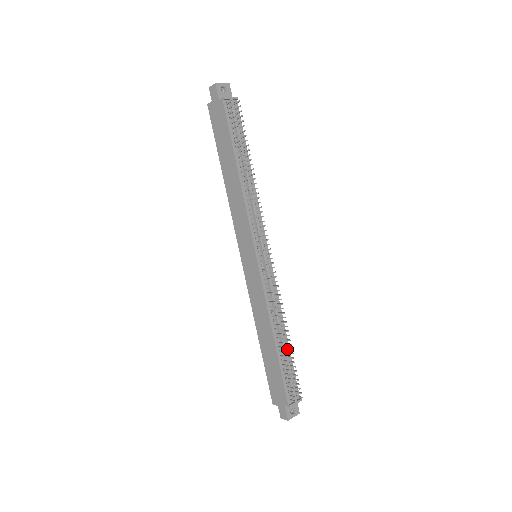
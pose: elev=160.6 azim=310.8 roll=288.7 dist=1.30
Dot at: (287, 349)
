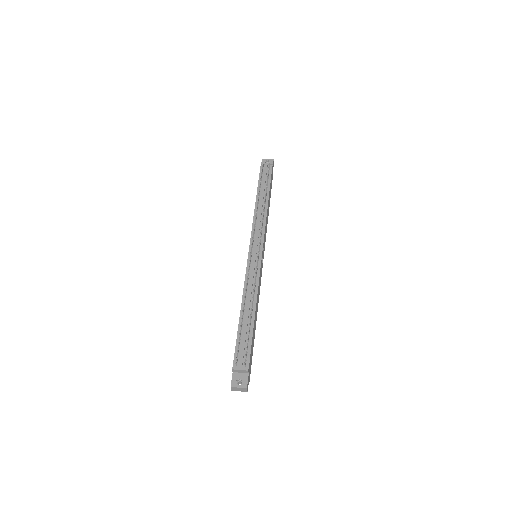
Dot at: (251, 323)
